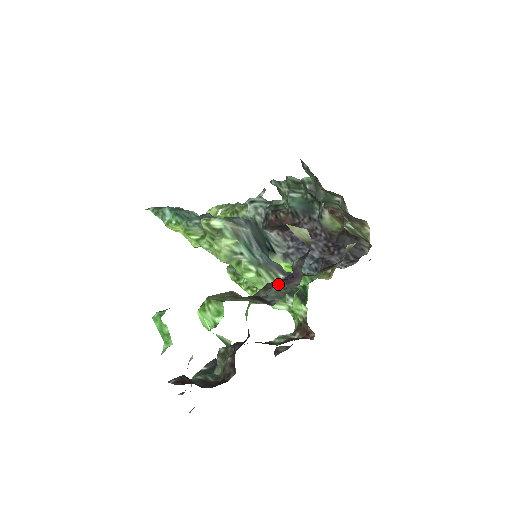
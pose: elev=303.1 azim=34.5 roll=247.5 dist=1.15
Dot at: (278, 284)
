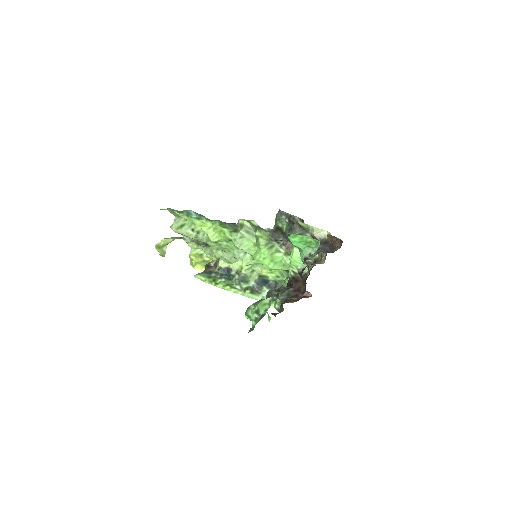
Dot at: occluded
